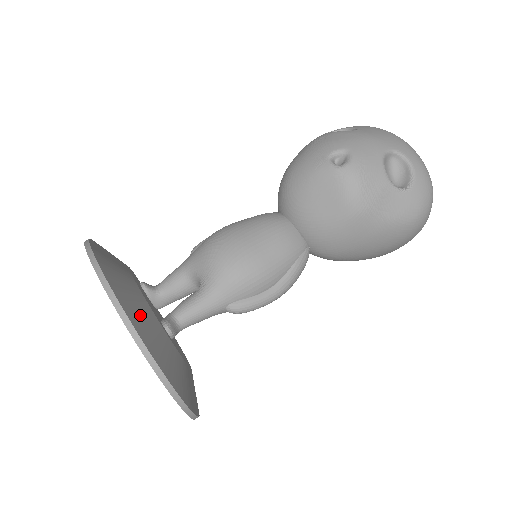
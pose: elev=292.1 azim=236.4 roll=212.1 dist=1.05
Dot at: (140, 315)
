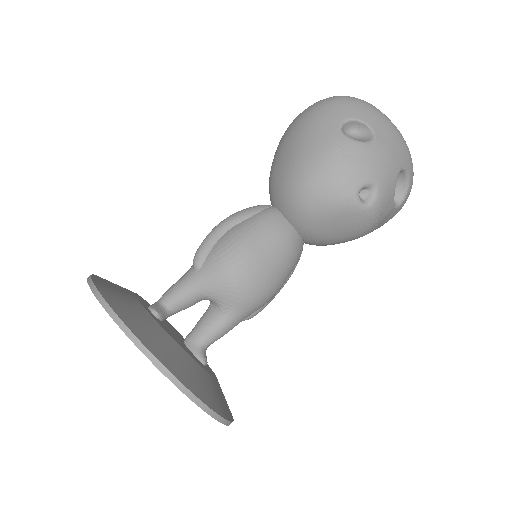
Dot at: (212, 394)
